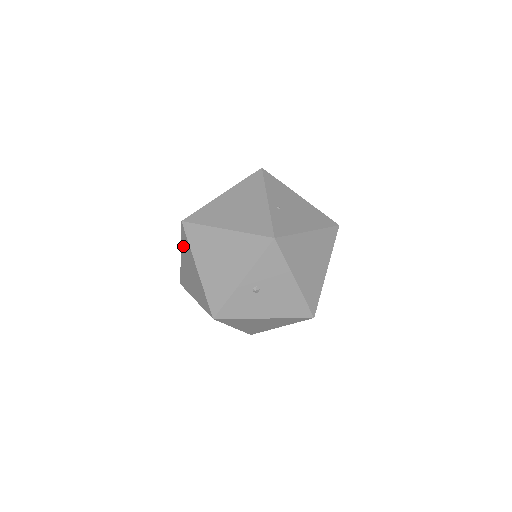
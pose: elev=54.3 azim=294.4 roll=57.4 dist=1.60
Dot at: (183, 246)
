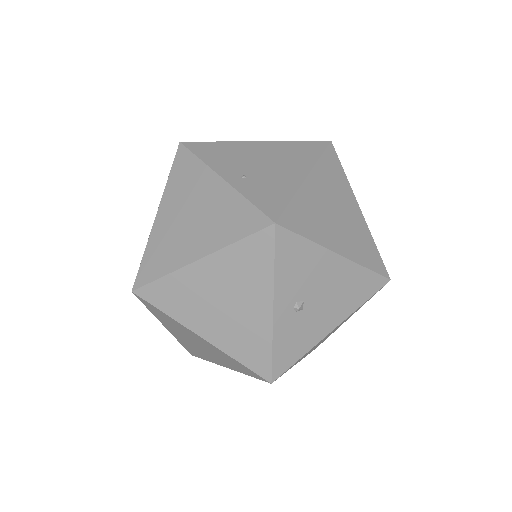
Dot at: (159, 318)
